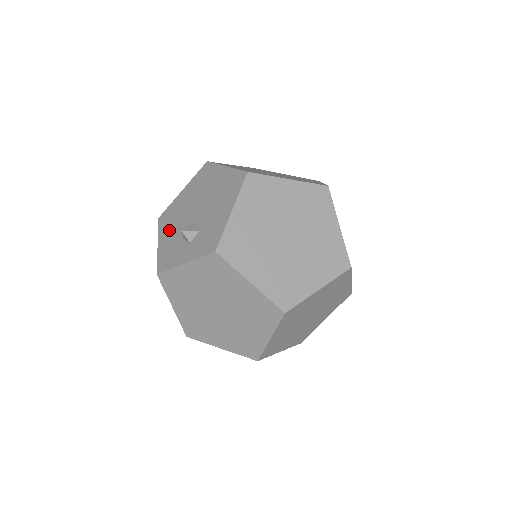
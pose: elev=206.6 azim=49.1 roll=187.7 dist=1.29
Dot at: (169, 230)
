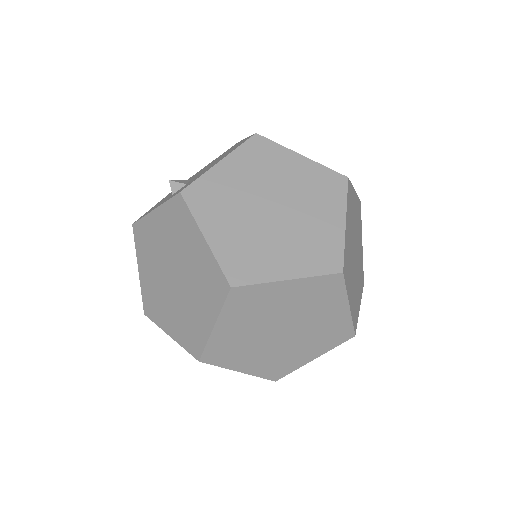
Dot at: occluded
